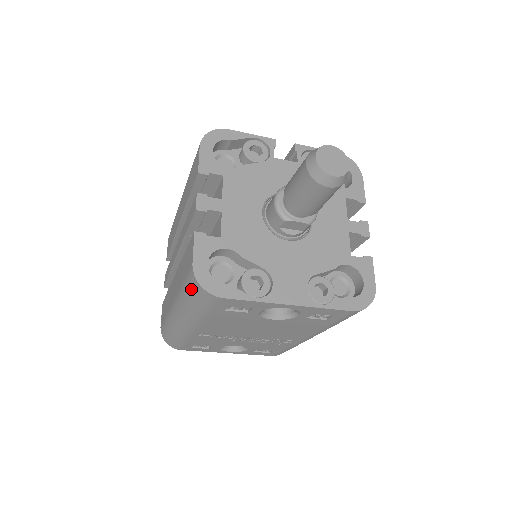
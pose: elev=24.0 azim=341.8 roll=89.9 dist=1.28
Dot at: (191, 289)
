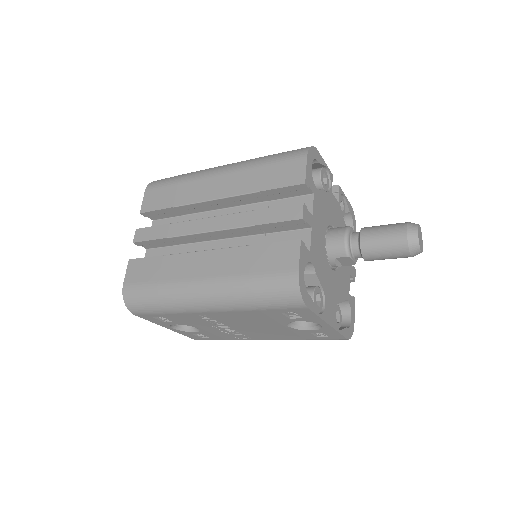
Dot at: (276, 288)
